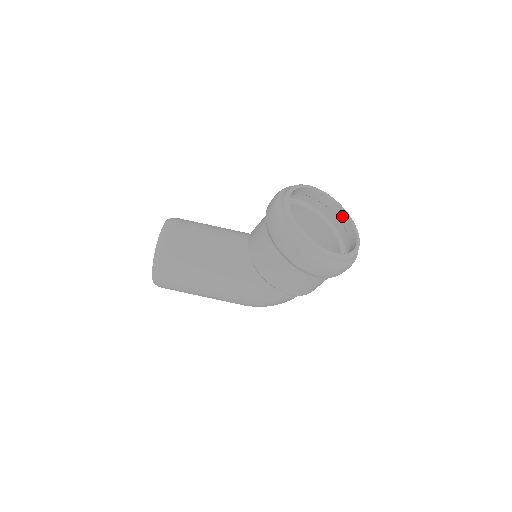
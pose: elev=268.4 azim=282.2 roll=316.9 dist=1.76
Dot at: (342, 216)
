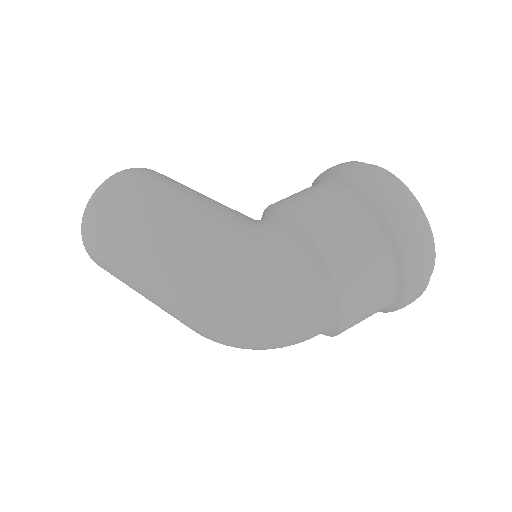
Dot at: occluded
